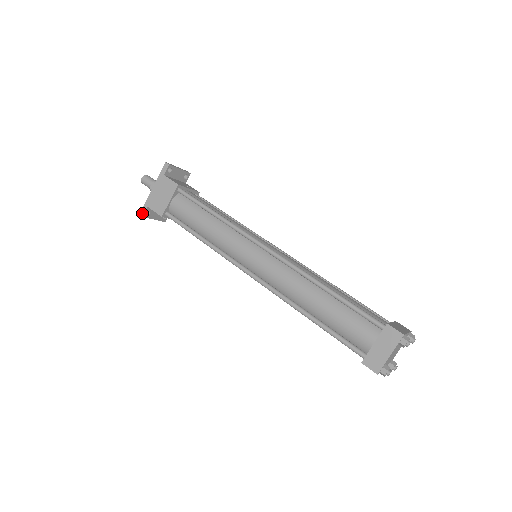
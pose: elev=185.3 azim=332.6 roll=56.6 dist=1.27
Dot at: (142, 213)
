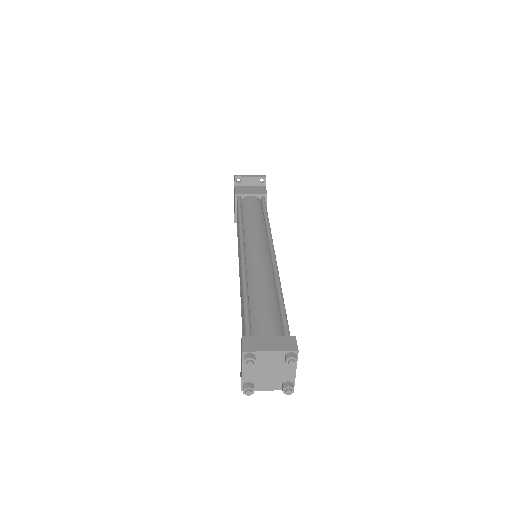
Dot at: occluded
